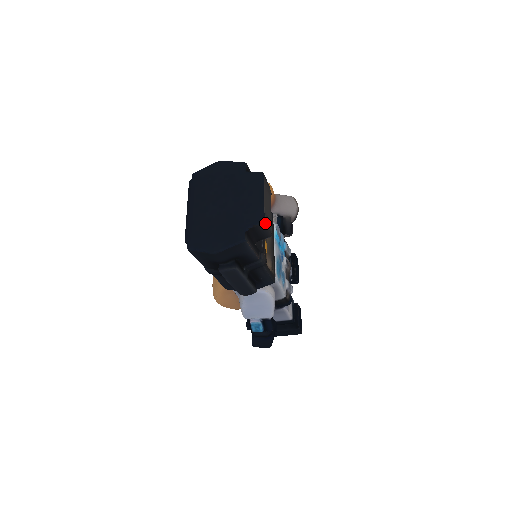
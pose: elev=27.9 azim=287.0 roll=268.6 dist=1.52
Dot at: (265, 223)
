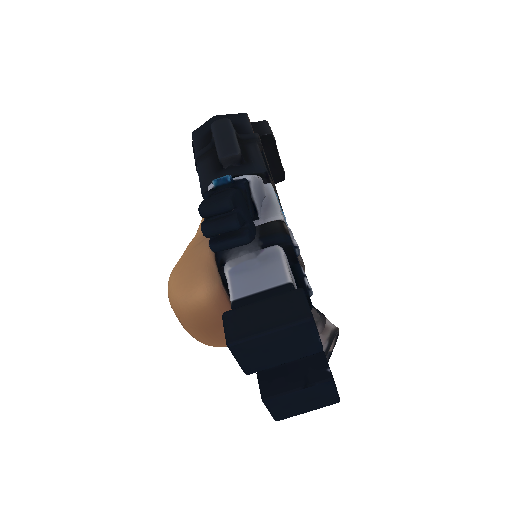
Dot at: (268, 124)
